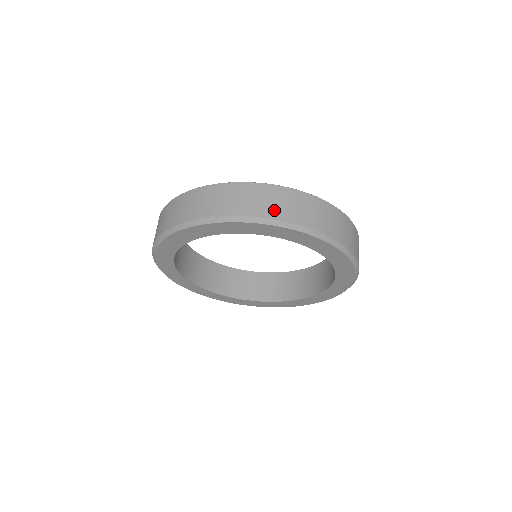
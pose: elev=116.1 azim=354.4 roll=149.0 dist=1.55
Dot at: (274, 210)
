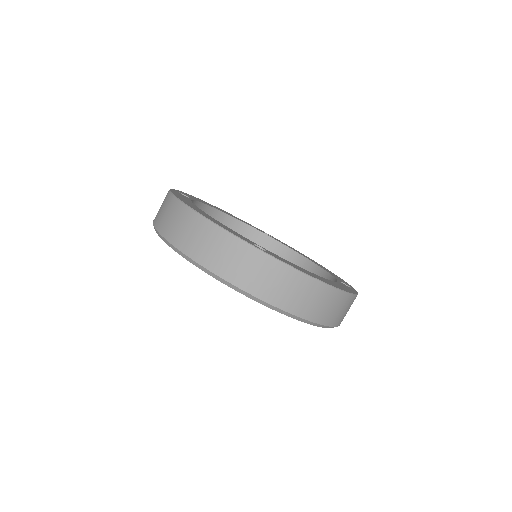
Dot at: (289, 301)
